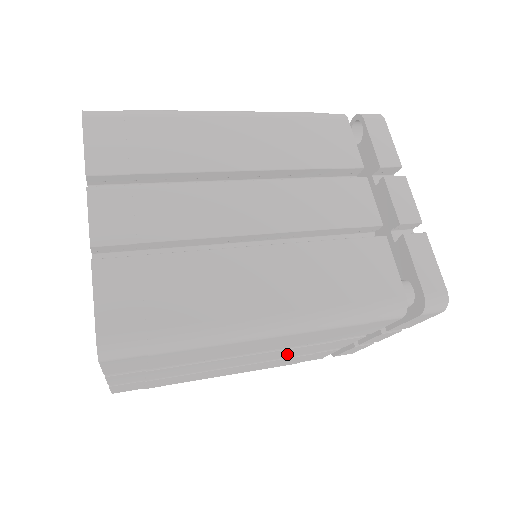
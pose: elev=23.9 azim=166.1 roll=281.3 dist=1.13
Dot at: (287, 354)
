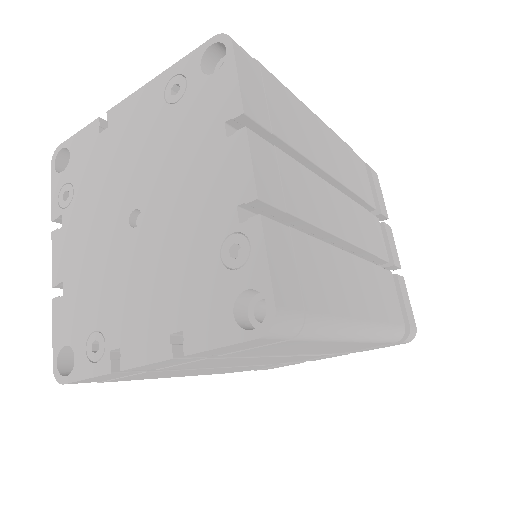
Dot at: (274, 361)
